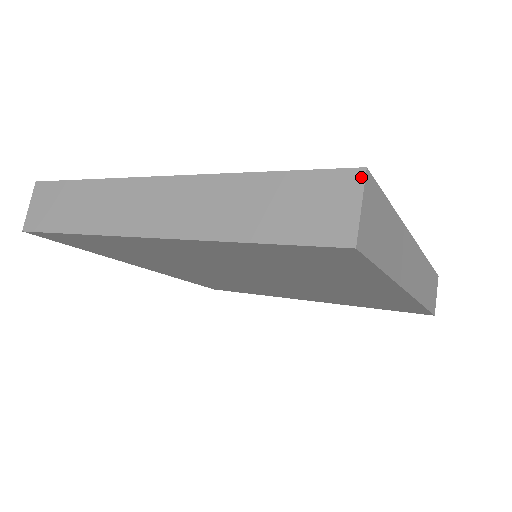
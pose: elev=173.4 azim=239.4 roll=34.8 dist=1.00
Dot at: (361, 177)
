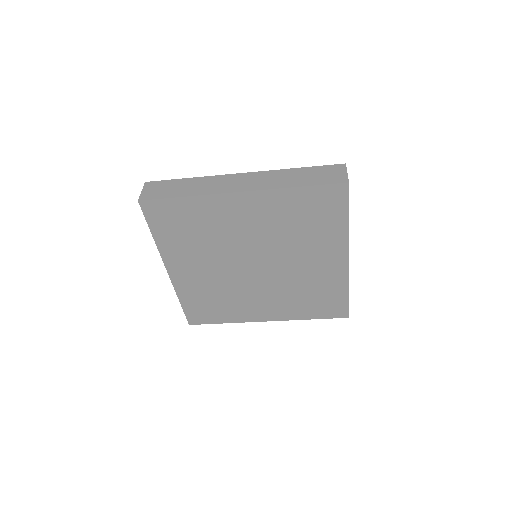
Dot at: (345, 166)
